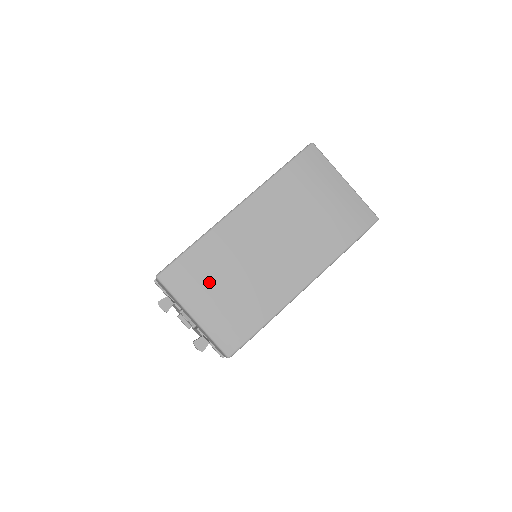
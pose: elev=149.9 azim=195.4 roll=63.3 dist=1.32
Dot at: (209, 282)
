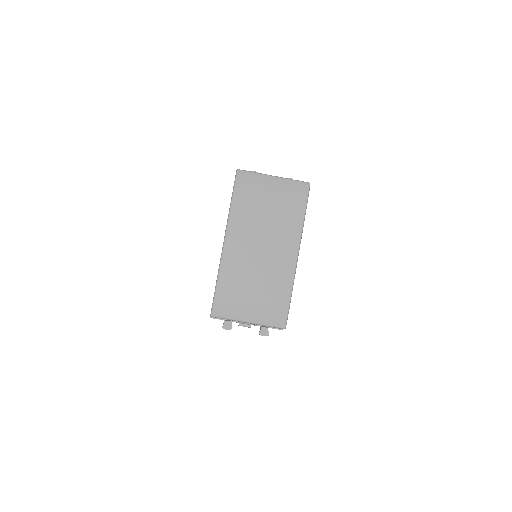
Dot at: (242, 296)
